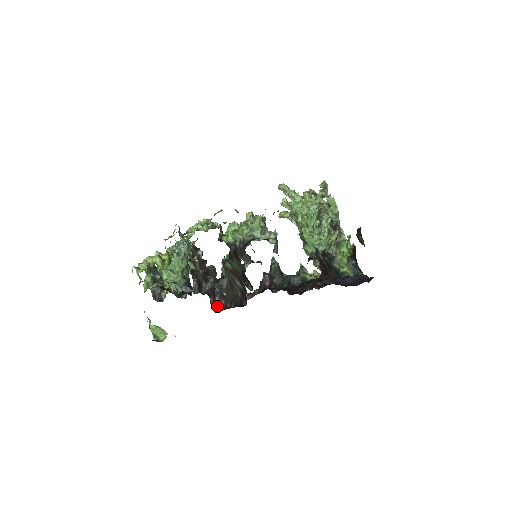
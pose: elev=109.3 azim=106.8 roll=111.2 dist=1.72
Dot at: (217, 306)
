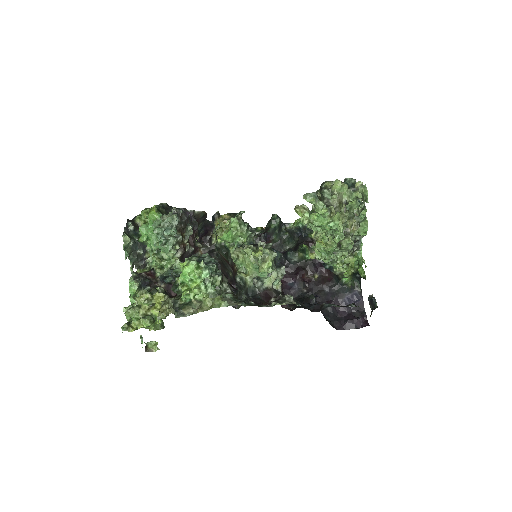
Dot at: occluded
